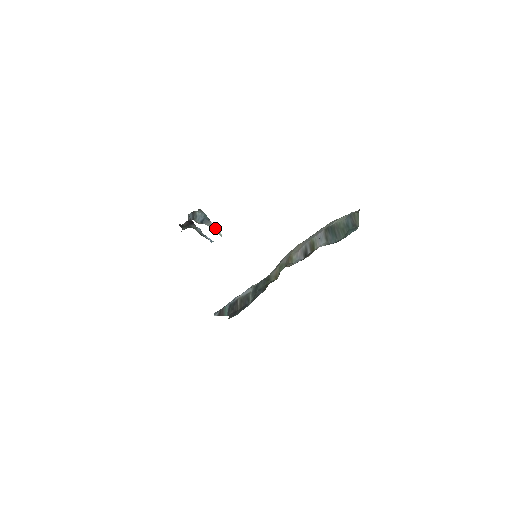
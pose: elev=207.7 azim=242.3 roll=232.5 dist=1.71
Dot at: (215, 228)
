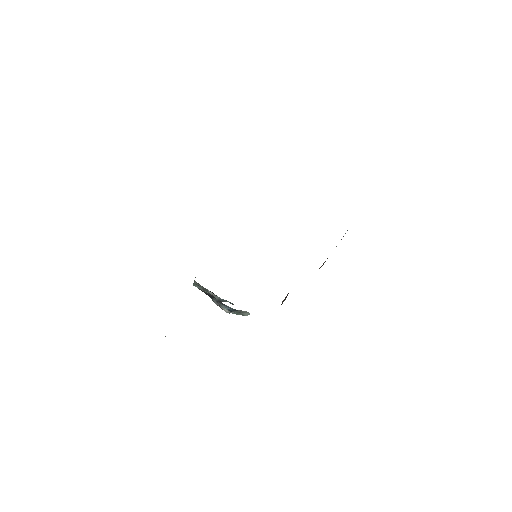
Dot at: (243, 312)
